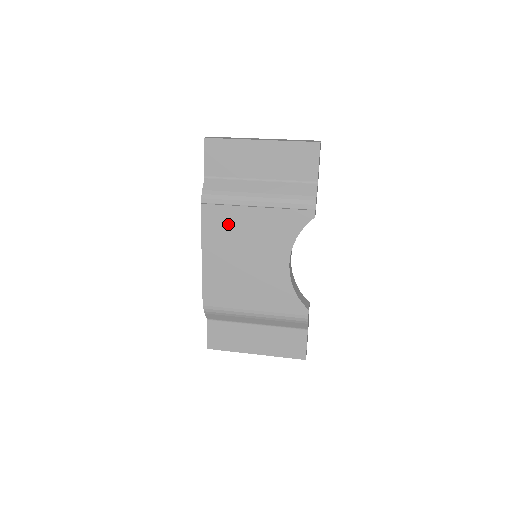
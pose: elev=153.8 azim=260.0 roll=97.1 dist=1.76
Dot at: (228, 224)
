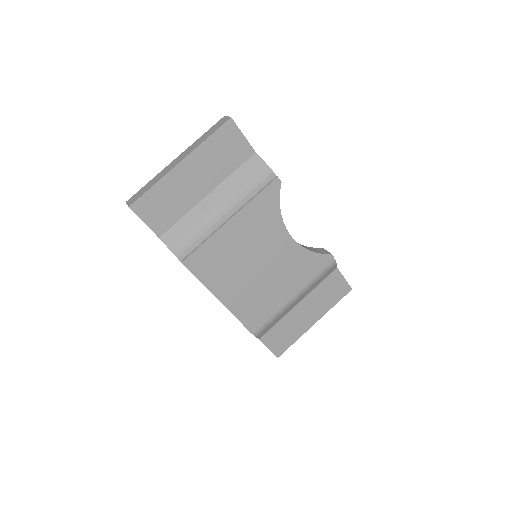
Dot at: (218, 255)
